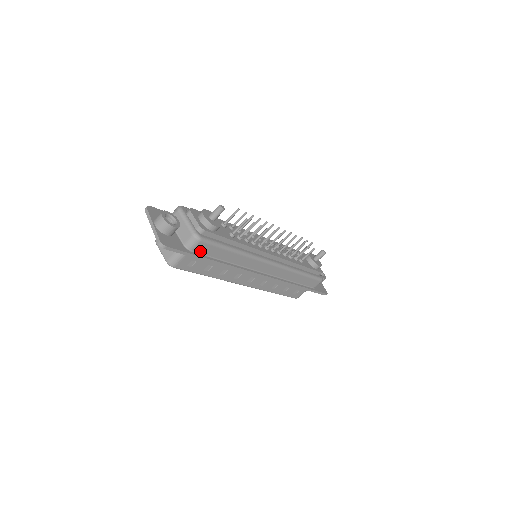
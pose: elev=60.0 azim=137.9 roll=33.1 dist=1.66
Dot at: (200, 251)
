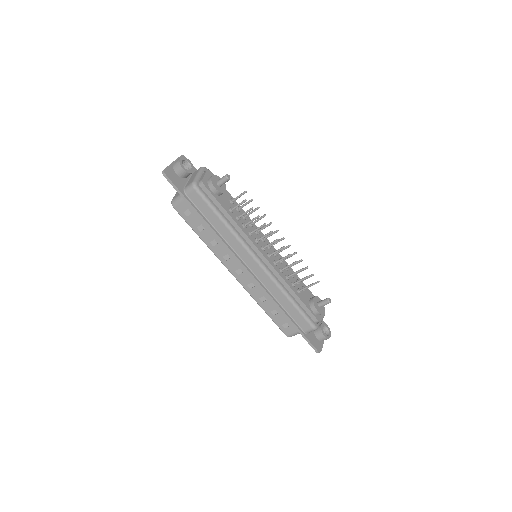
Dot at: (194, 200)
